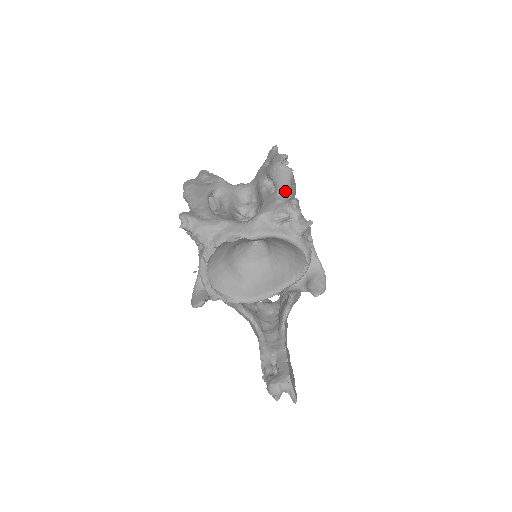
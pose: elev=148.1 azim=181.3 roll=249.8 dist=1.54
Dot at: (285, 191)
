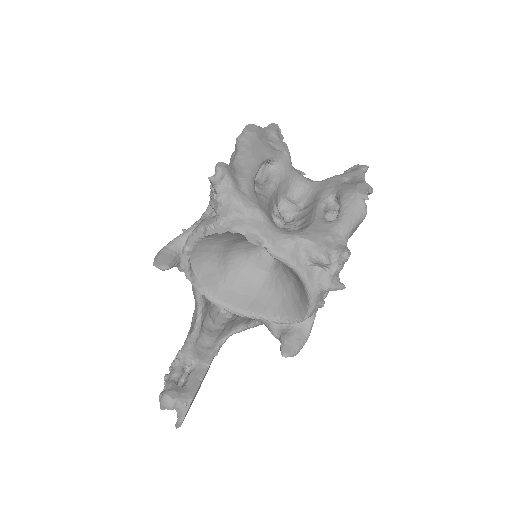
Dot at: (344, 232)
